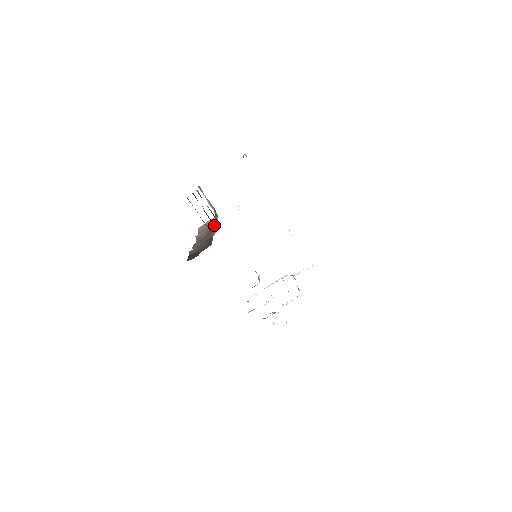
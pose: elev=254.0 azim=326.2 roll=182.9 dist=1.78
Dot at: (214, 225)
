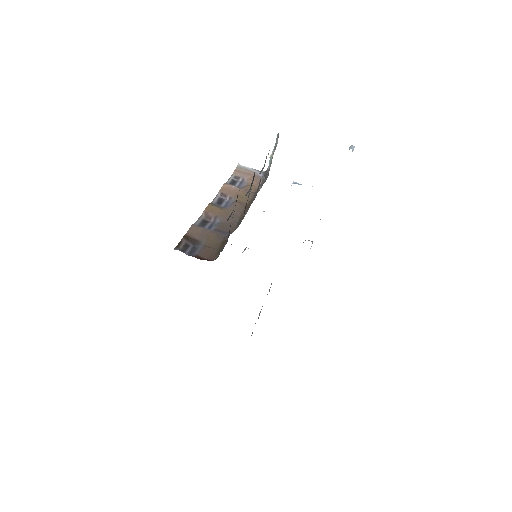
Dot at: (250, 194)
